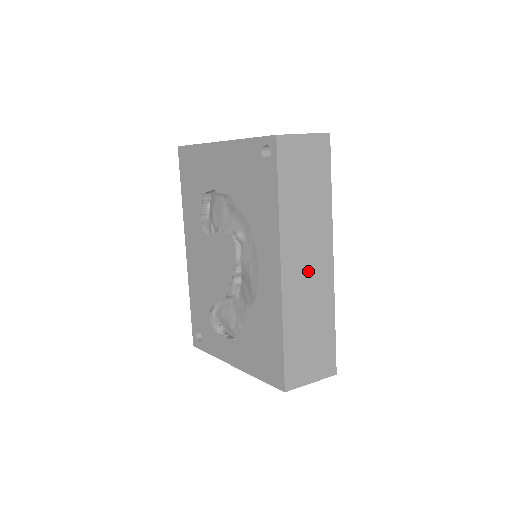
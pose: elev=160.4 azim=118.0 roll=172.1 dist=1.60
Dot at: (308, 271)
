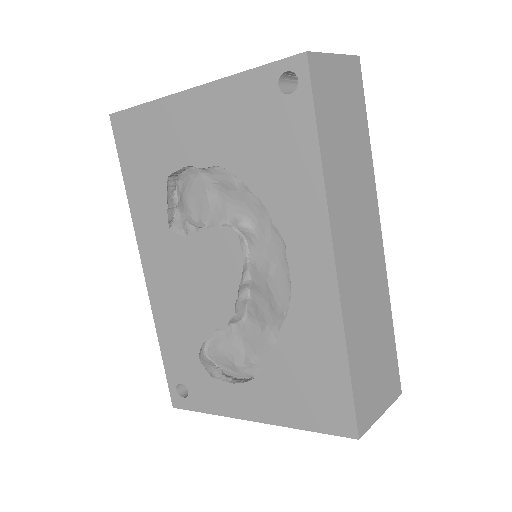
Dot at: (361, 256)
